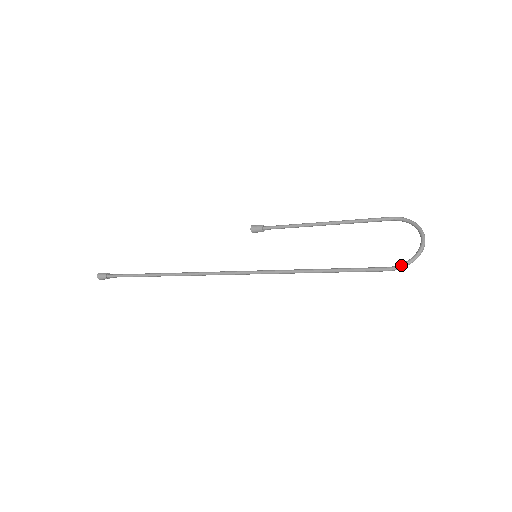
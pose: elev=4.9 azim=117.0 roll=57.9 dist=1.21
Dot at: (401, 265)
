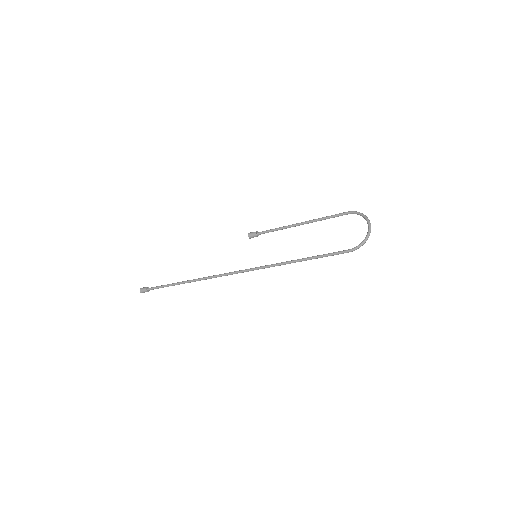
Dot at: (357, 247)
